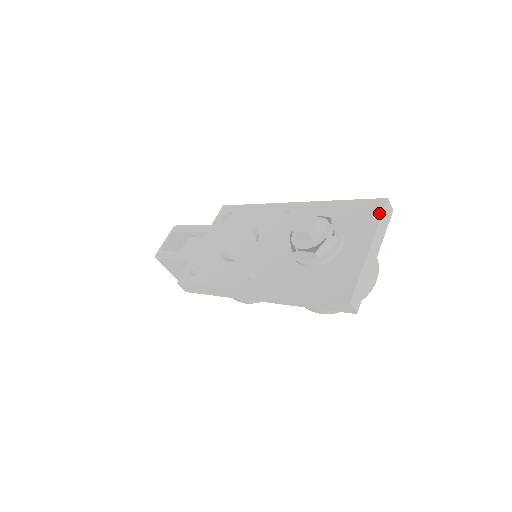
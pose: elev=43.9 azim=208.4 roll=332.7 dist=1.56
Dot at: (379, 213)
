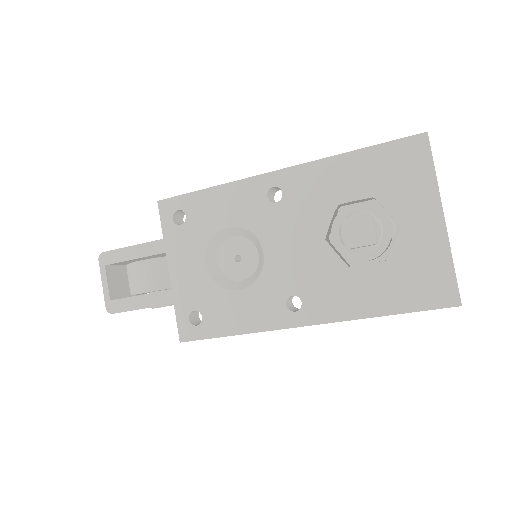
Dot at: (428, 161)
